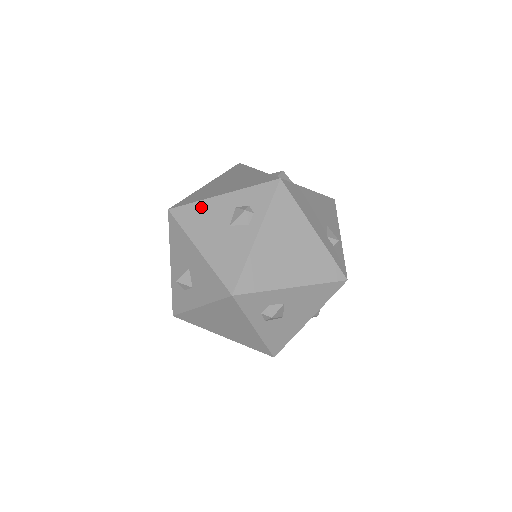
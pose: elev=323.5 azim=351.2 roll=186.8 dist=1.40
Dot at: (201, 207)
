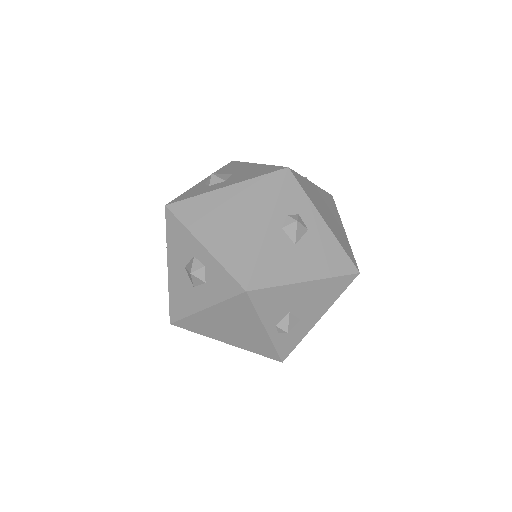
Dot at: occluded
